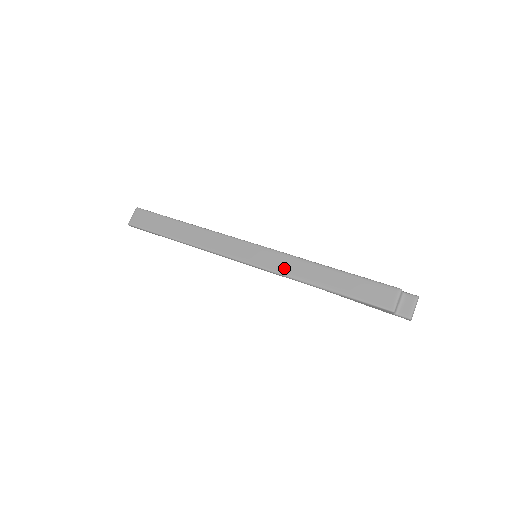
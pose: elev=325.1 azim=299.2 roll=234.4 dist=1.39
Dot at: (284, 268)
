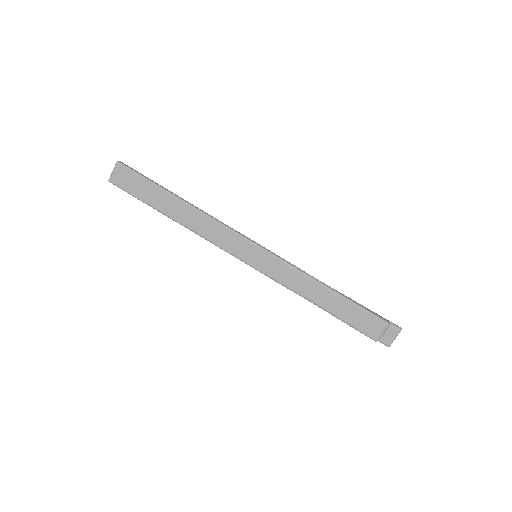
Dot at: (284, 278)
